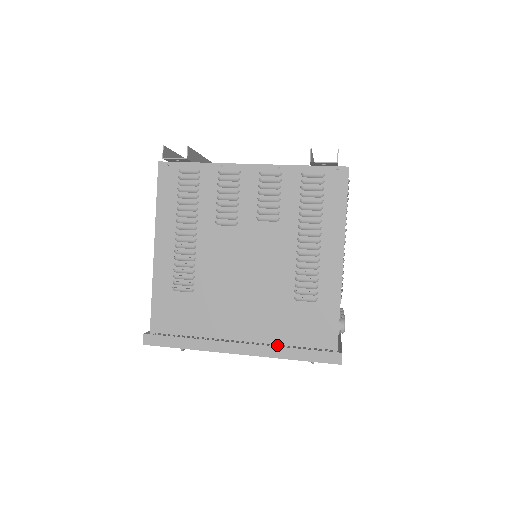
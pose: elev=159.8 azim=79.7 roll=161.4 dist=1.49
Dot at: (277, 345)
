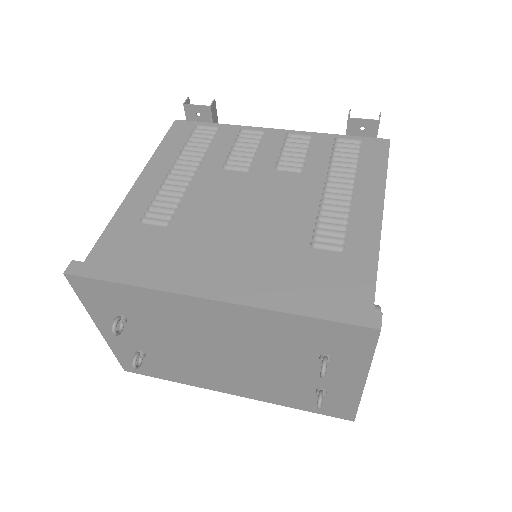
Dot at: (266, 350)
